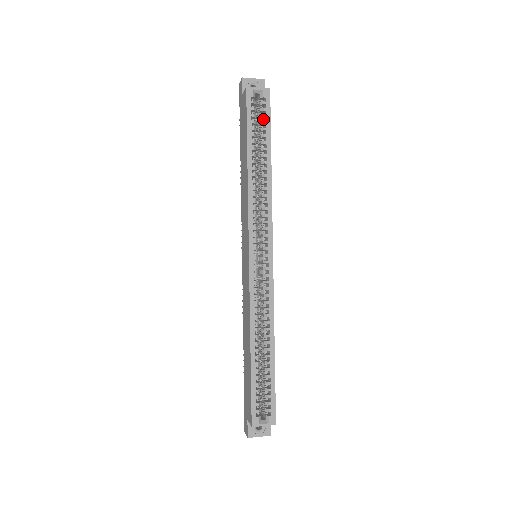
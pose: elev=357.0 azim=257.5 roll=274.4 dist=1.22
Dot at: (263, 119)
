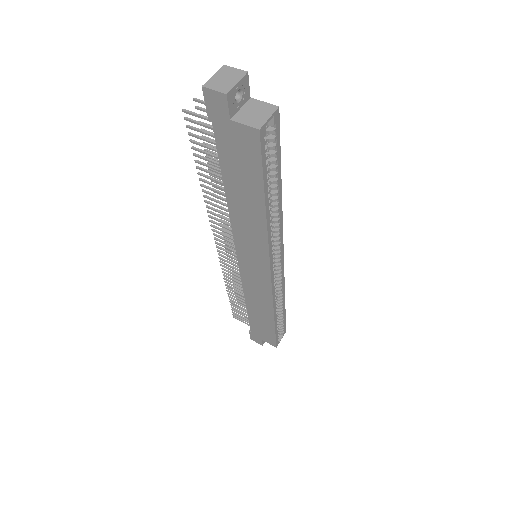
Dot at: (267, 144)
